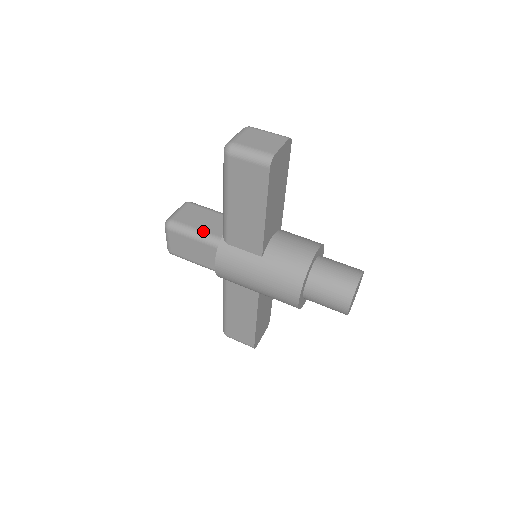
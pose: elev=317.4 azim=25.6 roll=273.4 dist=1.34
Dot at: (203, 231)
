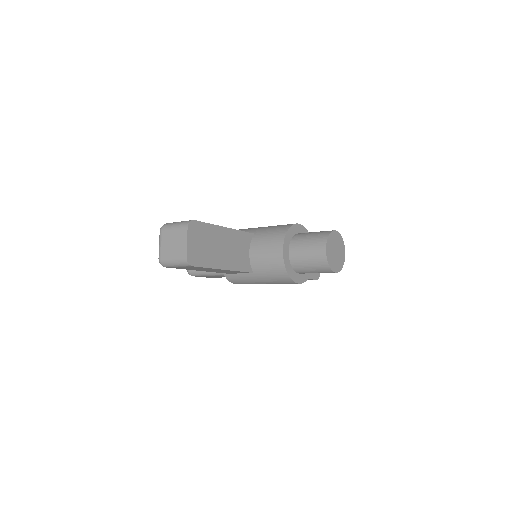
Dot at: occluded
